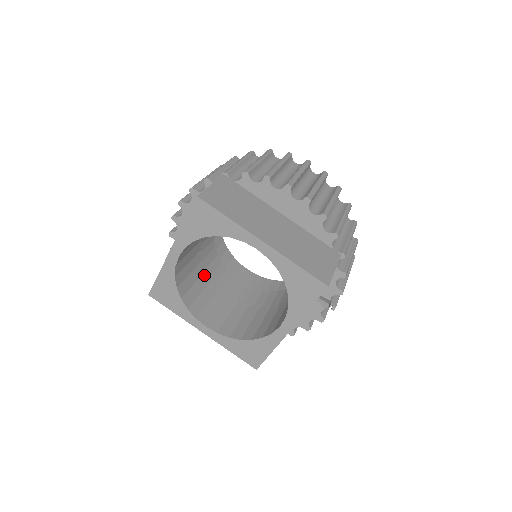
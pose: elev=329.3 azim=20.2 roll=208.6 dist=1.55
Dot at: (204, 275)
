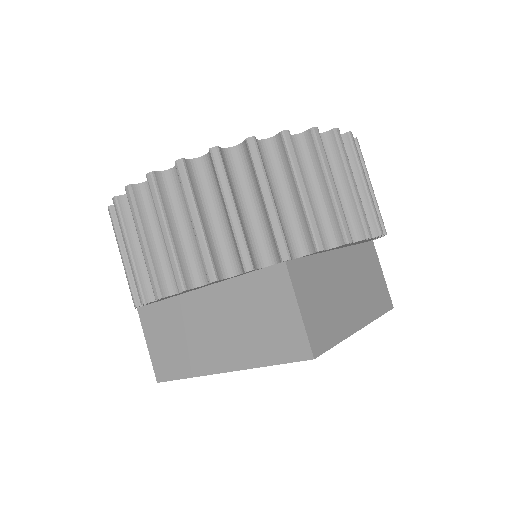
Dot at: occluded
